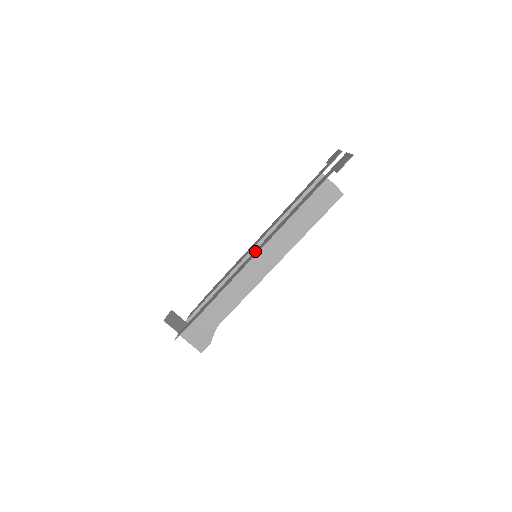
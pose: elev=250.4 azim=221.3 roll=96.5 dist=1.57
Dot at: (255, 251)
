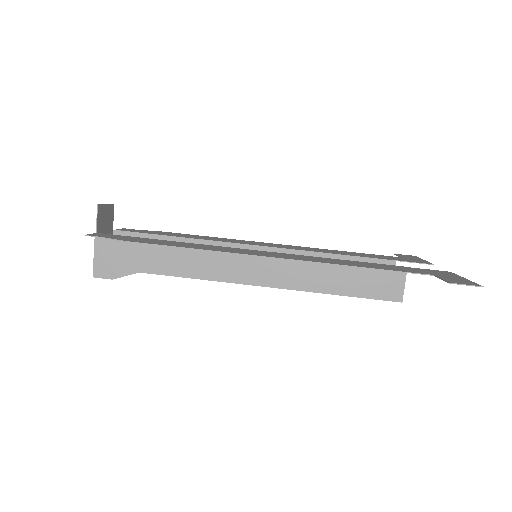
Dot at: (268, 252)
